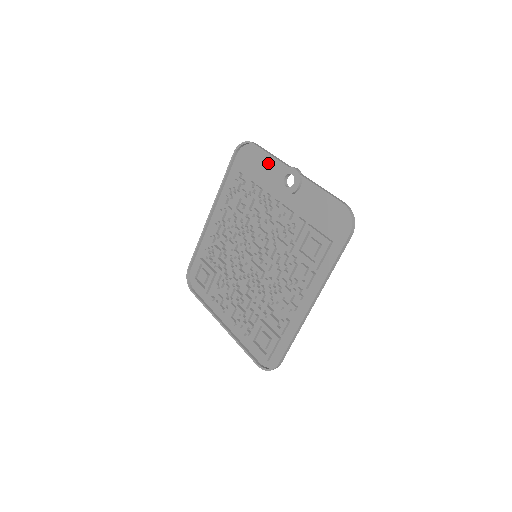
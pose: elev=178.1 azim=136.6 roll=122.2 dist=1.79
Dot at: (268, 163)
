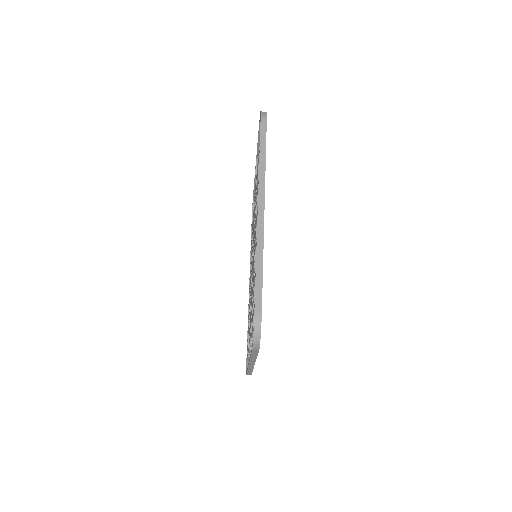
Dot at: occluded
